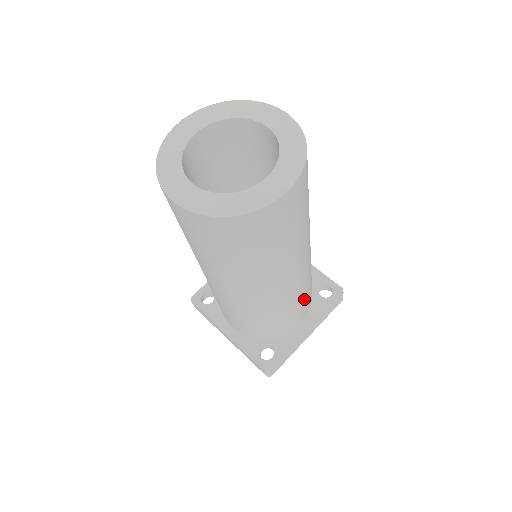
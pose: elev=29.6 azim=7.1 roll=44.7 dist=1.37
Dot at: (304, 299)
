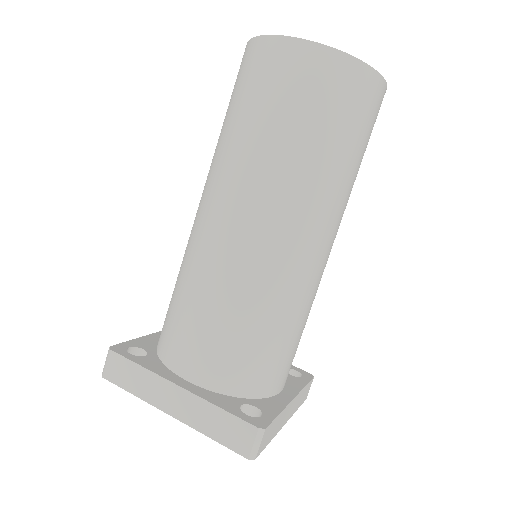
Dot at: occluded
